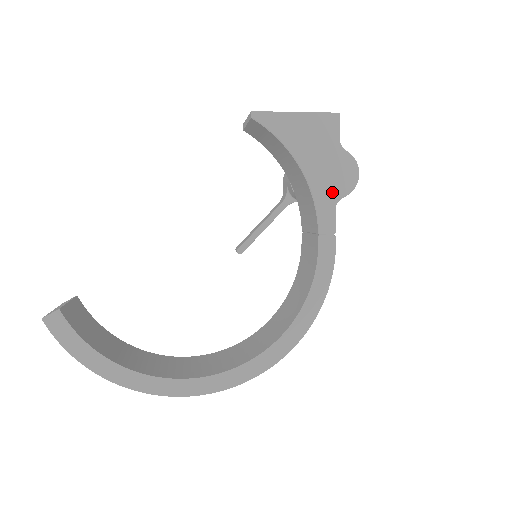
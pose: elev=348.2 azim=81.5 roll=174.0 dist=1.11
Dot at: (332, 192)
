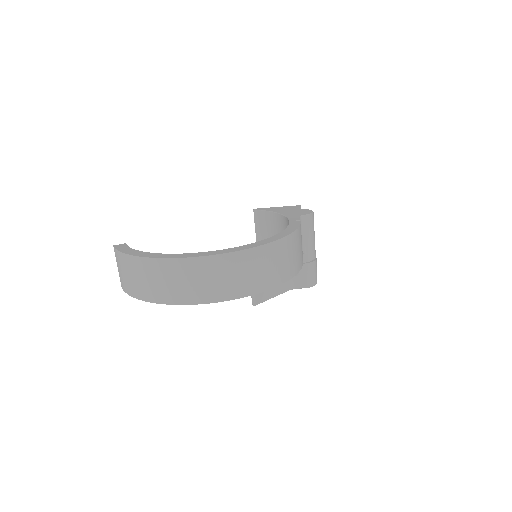
Dot at: (297, 215)
